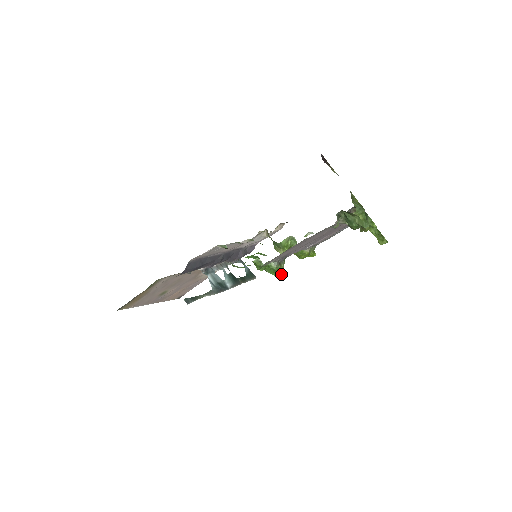
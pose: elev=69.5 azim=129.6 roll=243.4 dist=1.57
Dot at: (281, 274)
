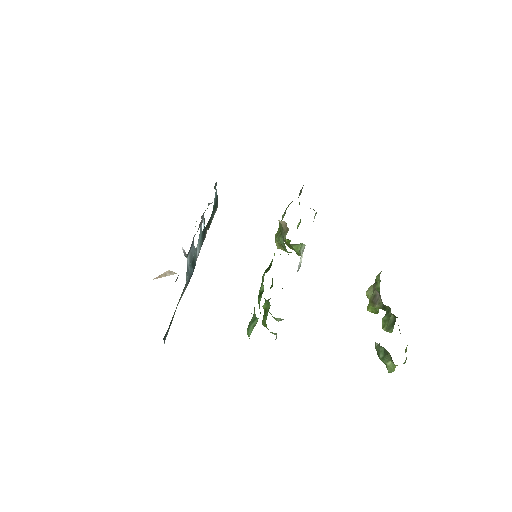
Dot at: occluded
